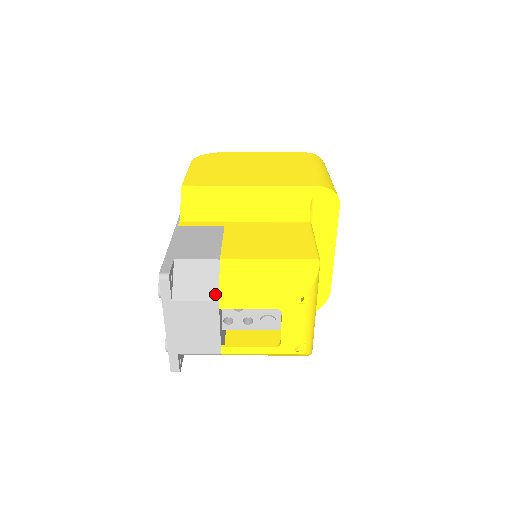
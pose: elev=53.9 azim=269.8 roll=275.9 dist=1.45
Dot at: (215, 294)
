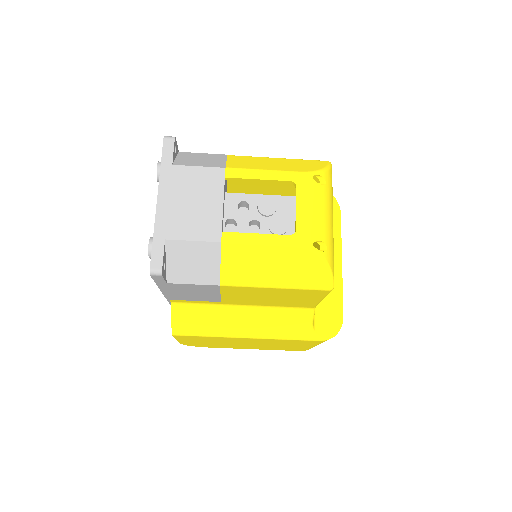
Dot at: (221, 165)
